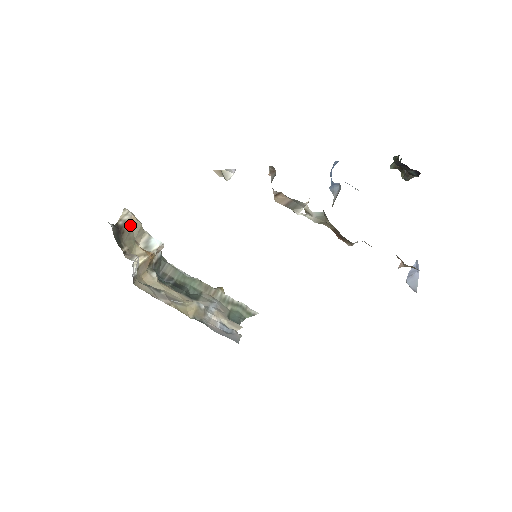
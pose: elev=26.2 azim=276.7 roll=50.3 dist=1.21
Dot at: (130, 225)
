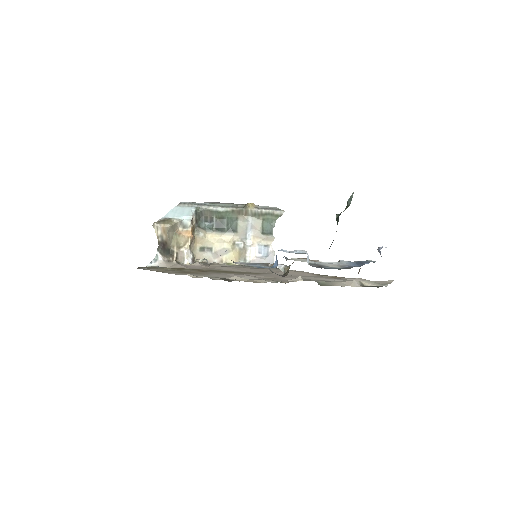
Dot at: (165, 234)
